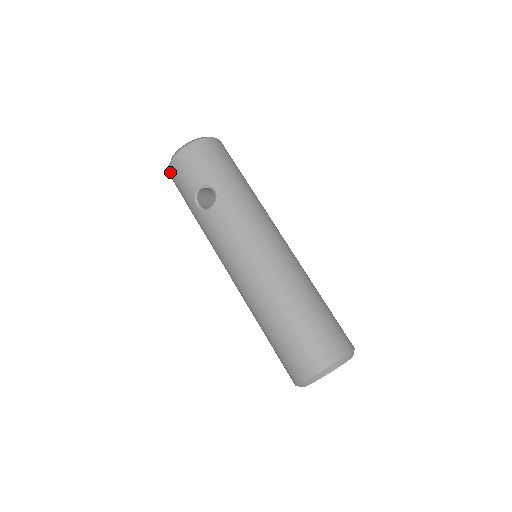
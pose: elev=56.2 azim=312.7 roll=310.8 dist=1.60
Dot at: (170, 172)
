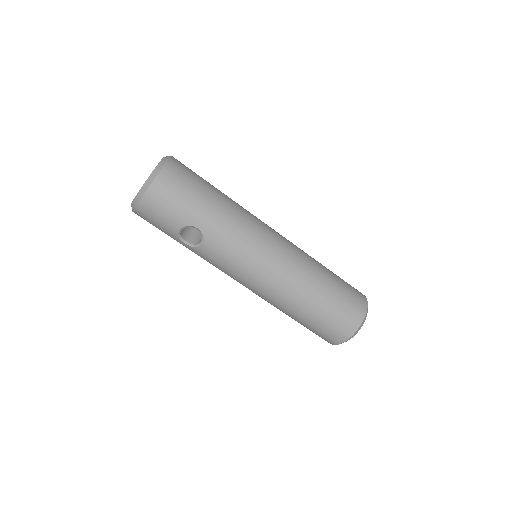
Dot at: occluded
